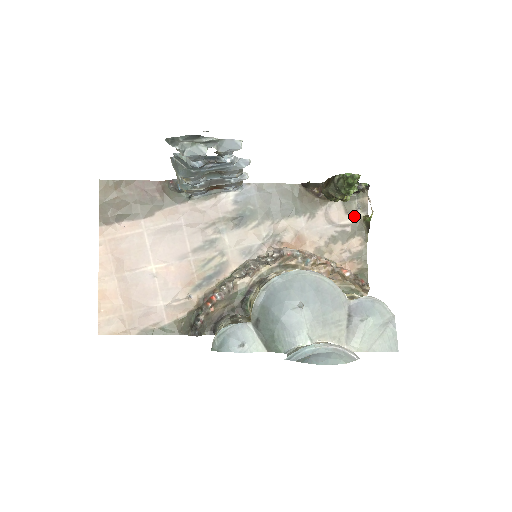
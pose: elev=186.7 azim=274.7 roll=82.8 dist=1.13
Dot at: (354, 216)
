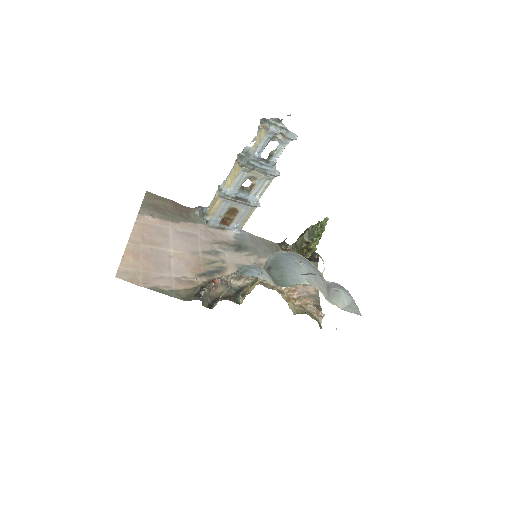
Dot at: occluded
